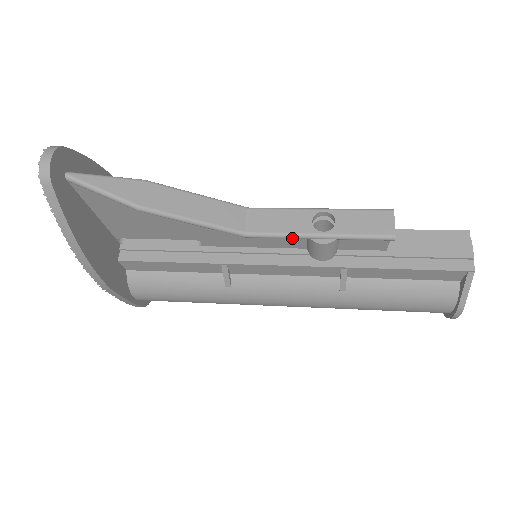
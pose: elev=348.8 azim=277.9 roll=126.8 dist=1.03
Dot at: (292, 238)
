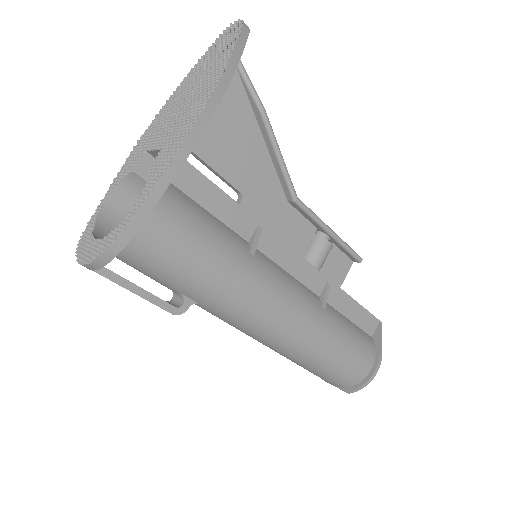
Dot at: (319, 222)
